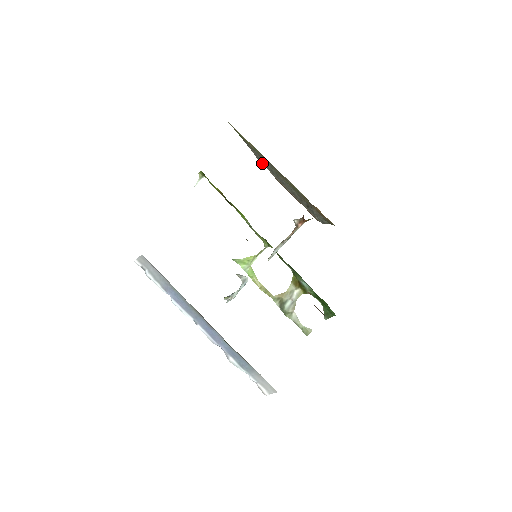
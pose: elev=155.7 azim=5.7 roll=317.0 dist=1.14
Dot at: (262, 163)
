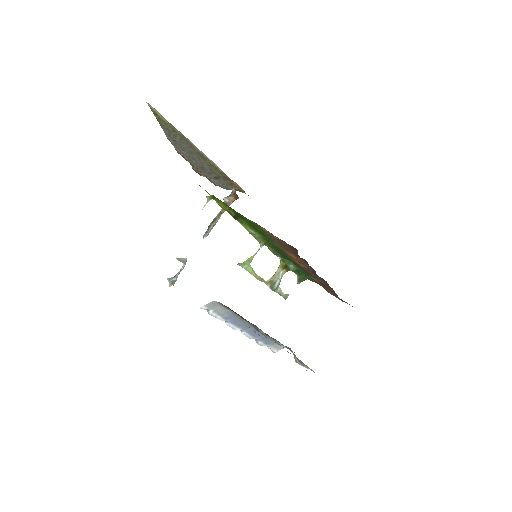
Dot at: (172, 141)
